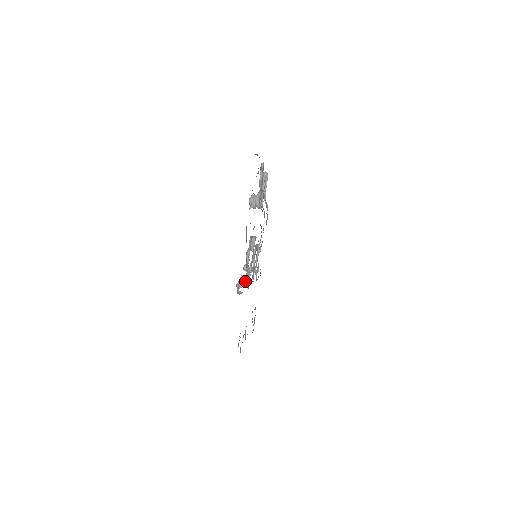
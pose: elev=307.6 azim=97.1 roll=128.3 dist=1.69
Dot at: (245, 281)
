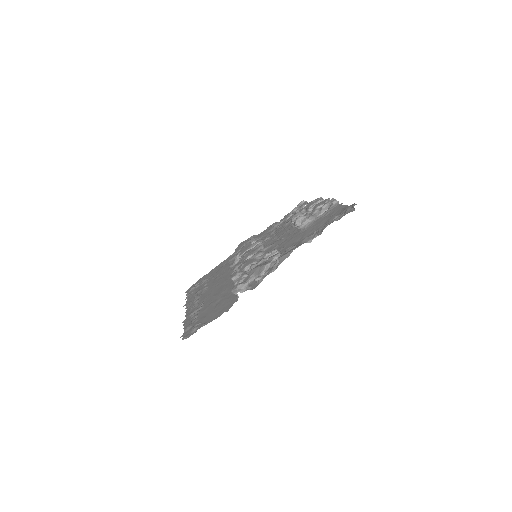
Dot at: (247, 288)
